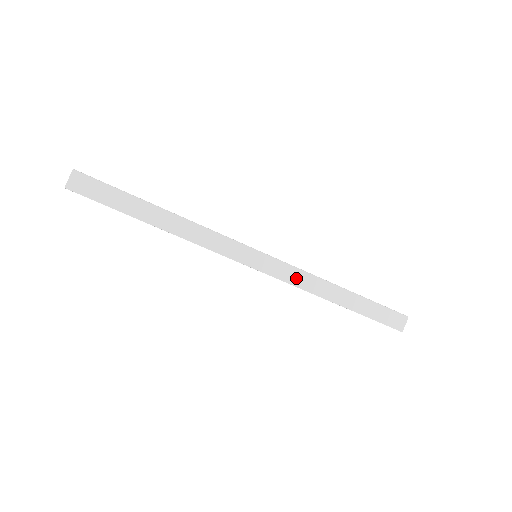
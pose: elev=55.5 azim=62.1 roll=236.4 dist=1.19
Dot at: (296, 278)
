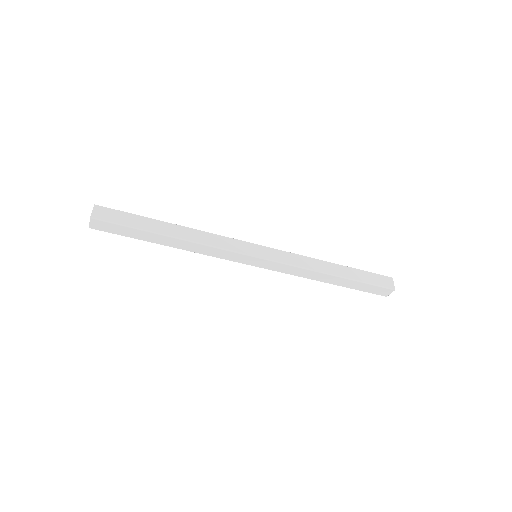
Dot at: (291, 270)
